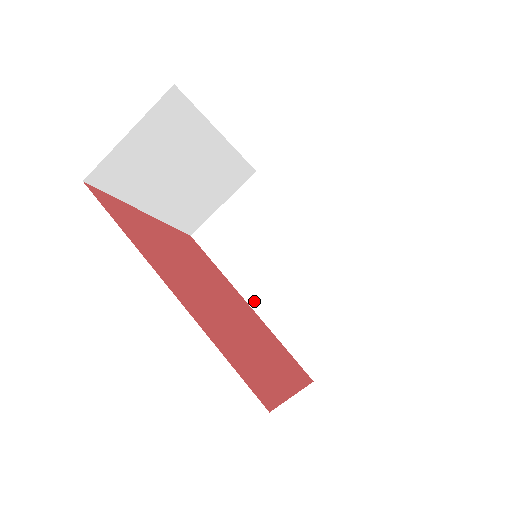
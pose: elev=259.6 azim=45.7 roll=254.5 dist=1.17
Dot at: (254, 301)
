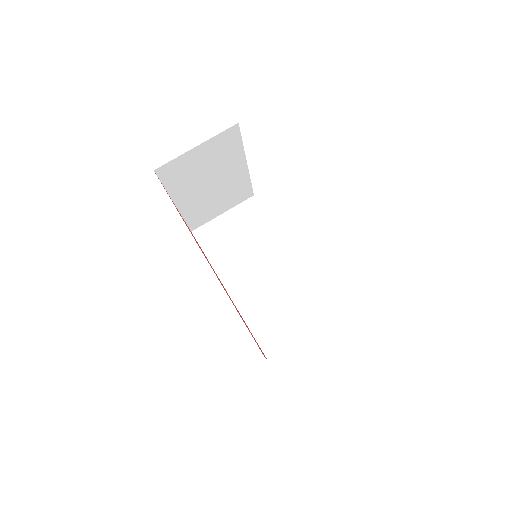
Dot at: (233, 292)
